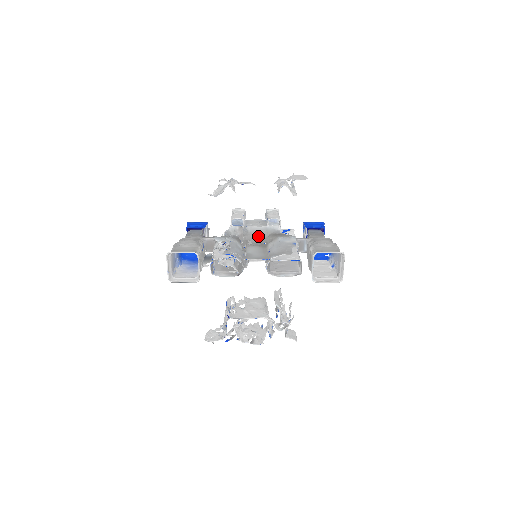
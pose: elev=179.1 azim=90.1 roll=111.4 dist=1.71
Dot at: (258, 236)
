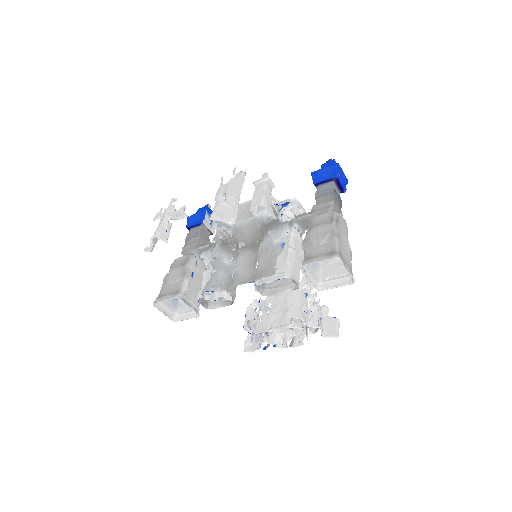
Dot at: (248, 232)
